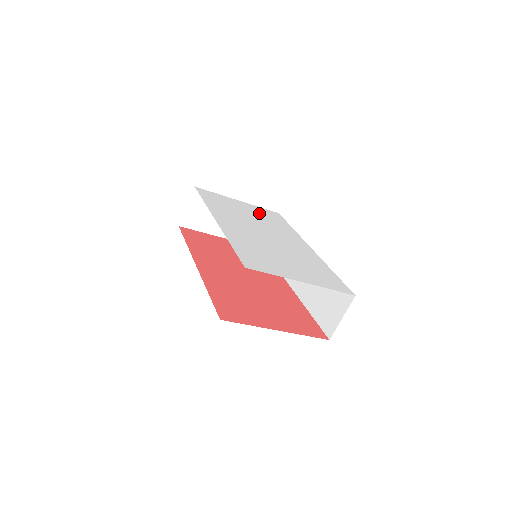
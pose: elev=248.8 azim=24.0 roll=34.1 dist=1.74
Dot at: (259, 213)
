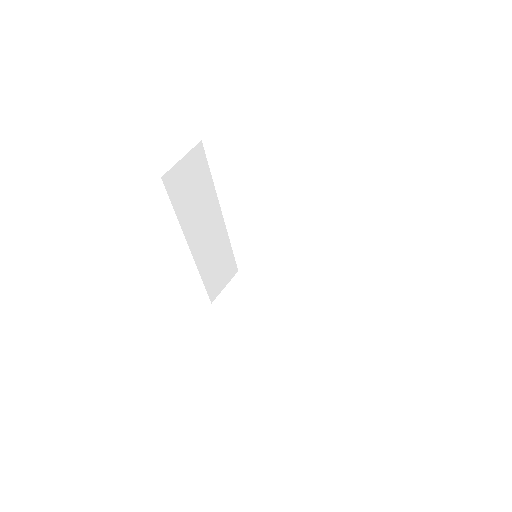
Dot at: occluded
